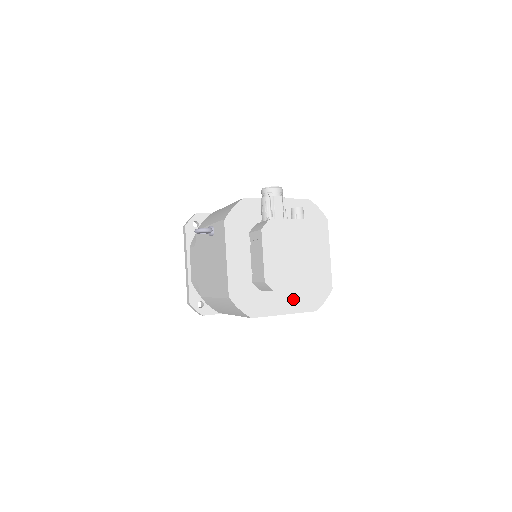
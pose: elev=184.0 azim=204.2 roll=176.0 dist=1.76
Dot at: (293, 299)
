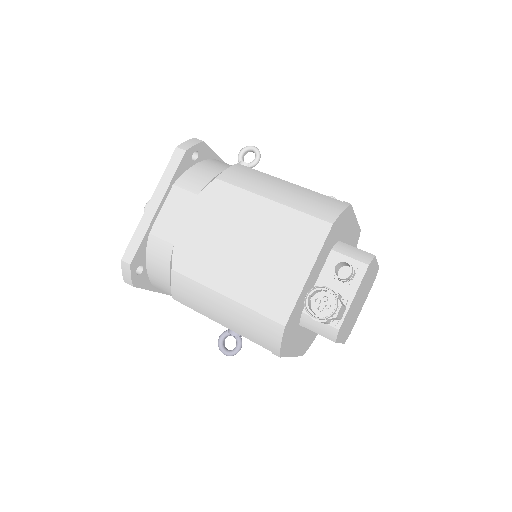
Dot at: occluded
